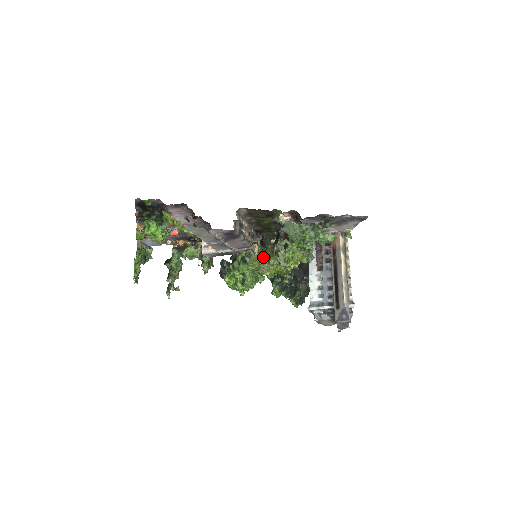
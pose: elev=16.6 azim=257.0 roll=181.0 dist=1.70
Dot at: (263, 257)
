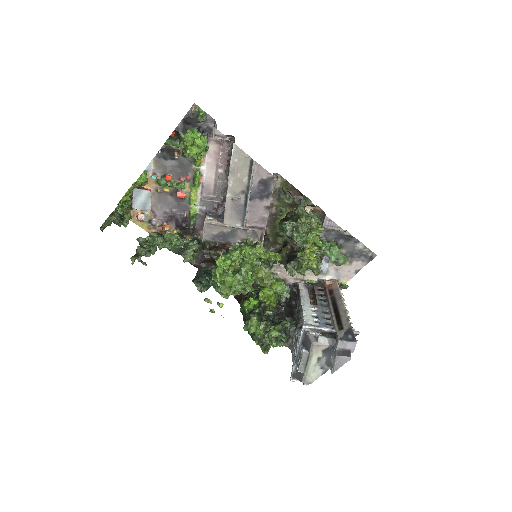
Dot at: (289, 221)
